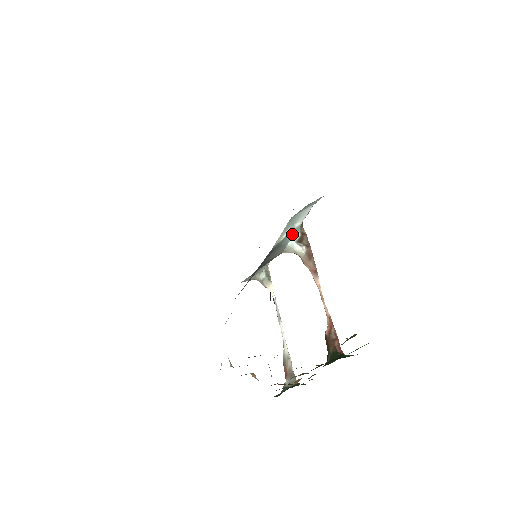
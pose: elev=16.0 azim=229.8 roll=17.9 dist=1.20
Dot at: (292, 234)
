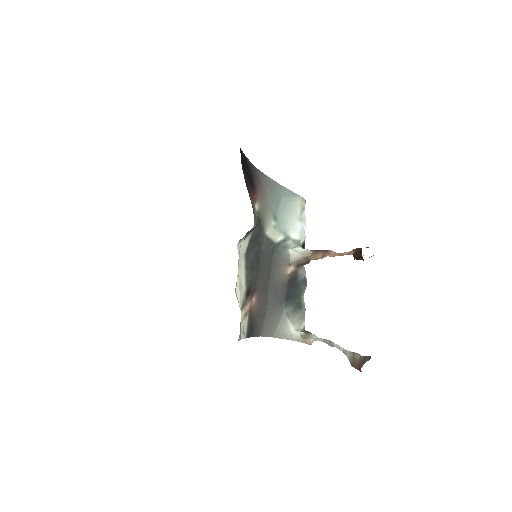
Dot at: (291, 243)
